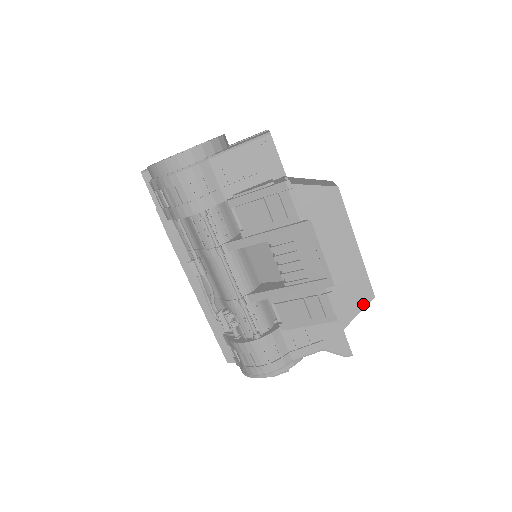
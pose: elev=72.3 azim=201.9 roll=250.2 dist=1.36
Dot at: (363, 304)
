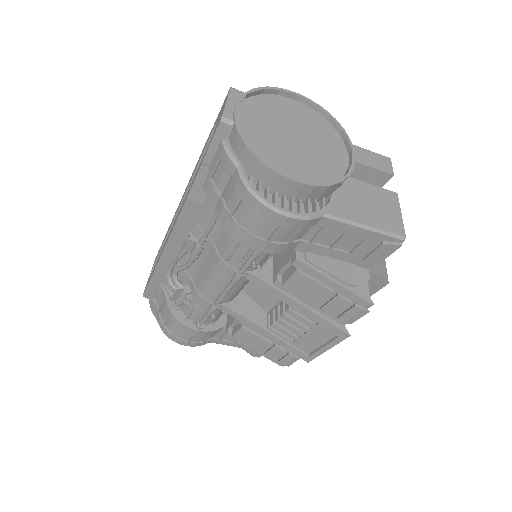
Dot at: occluded
